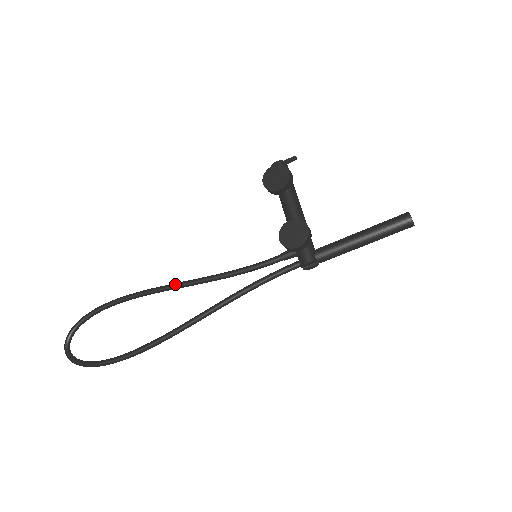
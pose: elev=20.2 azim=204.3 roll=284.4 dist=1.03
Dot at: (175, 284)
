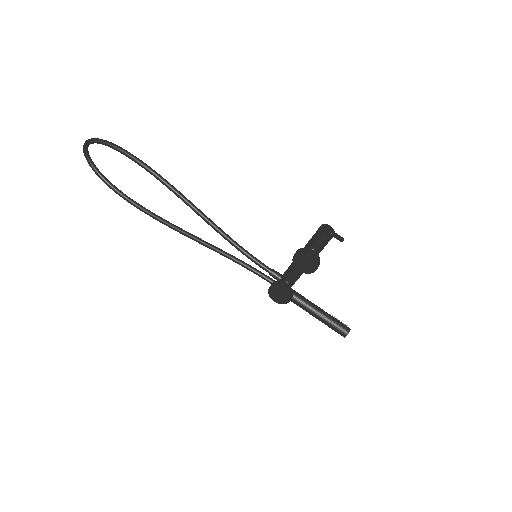
Dot at: (192, 208)
